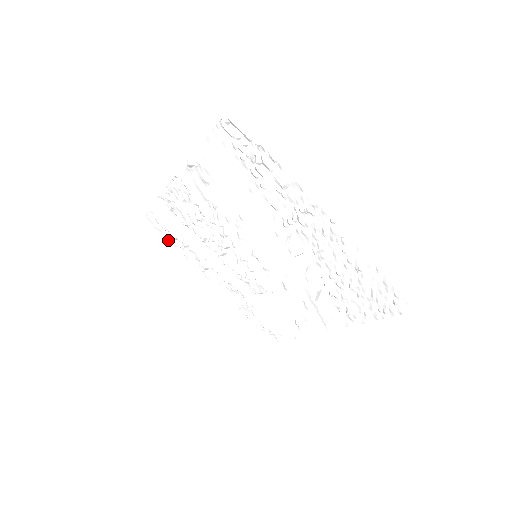
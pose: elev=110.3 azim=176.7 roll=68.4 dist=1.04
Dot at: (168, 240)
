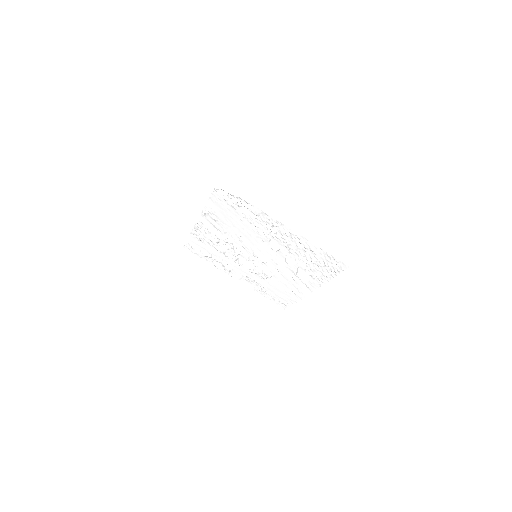
Dot at: (202, 258)
